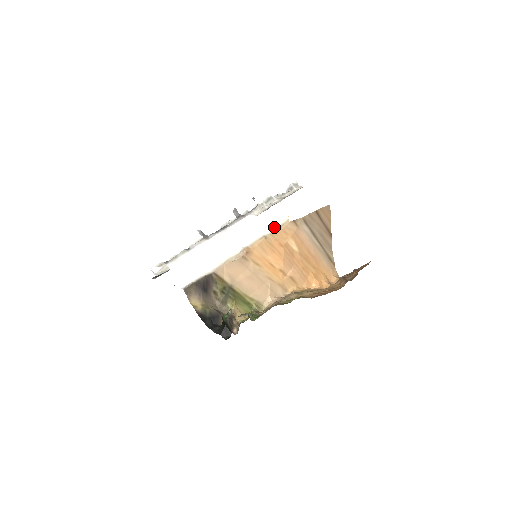
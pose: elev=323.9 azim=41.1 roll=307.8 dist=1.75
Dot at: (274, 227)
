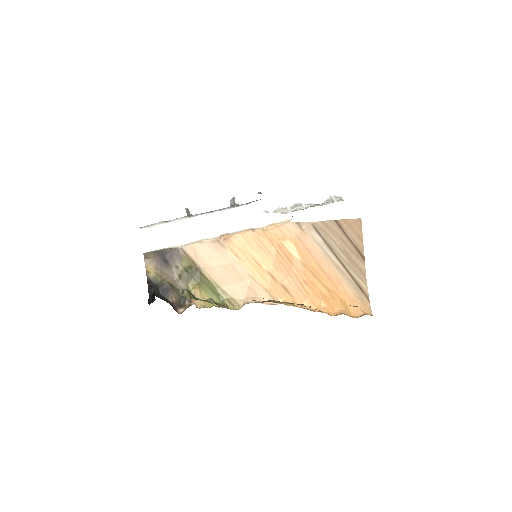
Dot at: (269, 223)
